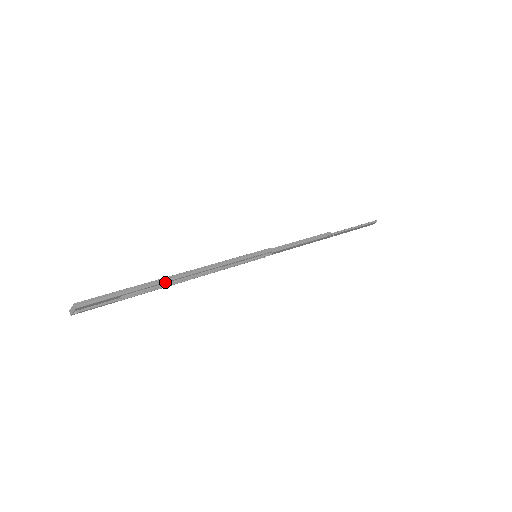
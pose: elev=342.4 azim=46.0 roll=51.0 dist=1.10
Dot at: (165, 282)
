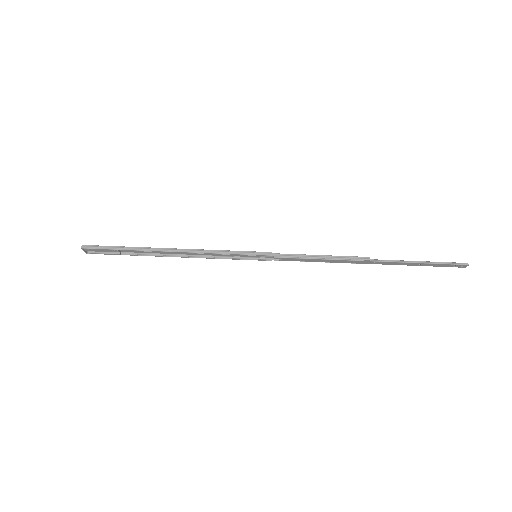
Dot at: occluded
